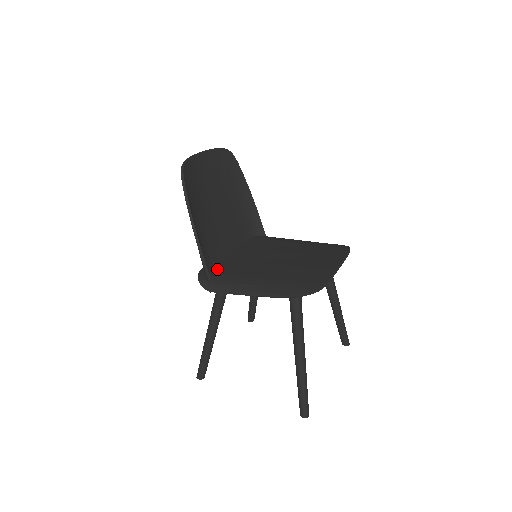
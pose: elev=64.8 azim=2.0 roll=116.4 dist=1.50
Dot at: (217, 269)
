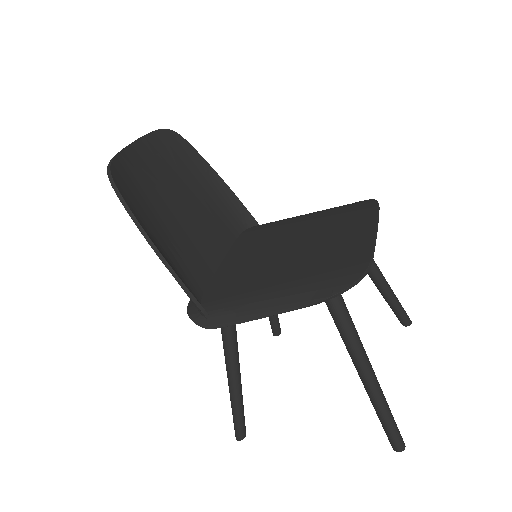
Dot at: (210, 293)
